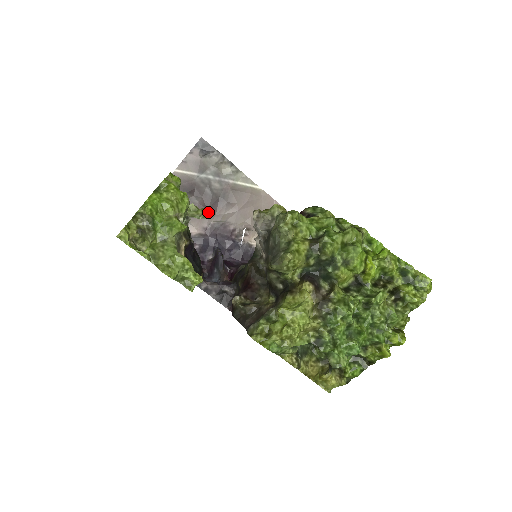
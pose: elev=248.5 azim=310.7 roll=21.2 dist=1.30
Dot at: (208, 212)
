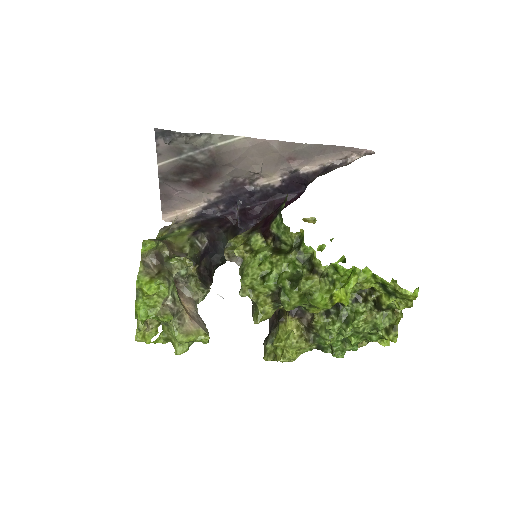
Dot at: (211, 180)
